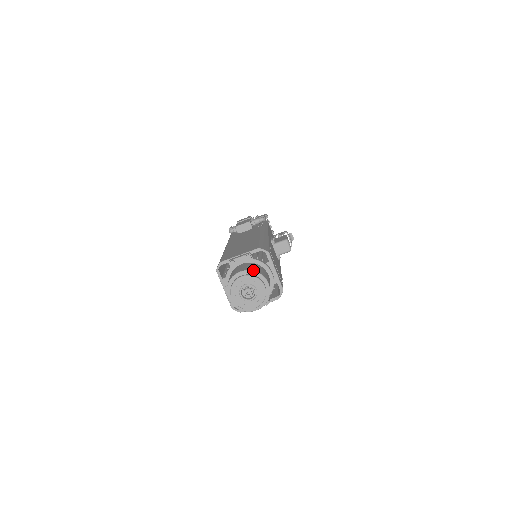
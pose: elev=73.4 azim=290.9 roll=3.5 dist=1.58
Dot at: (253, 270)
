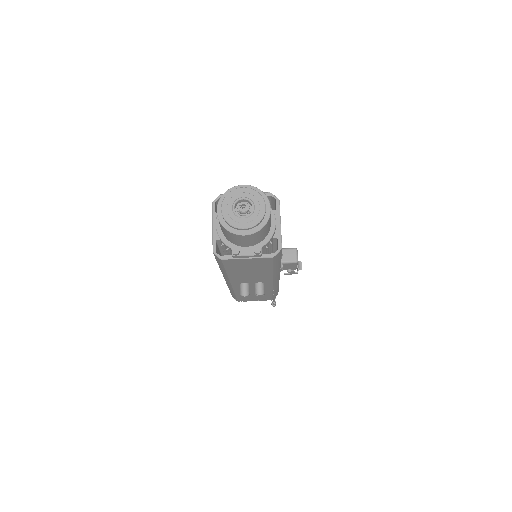
Dot at: occluded
